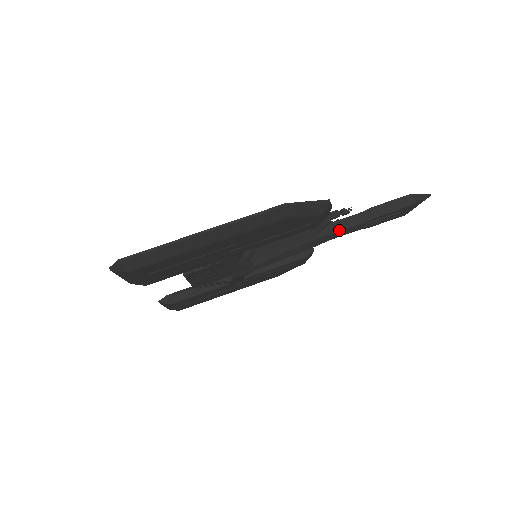
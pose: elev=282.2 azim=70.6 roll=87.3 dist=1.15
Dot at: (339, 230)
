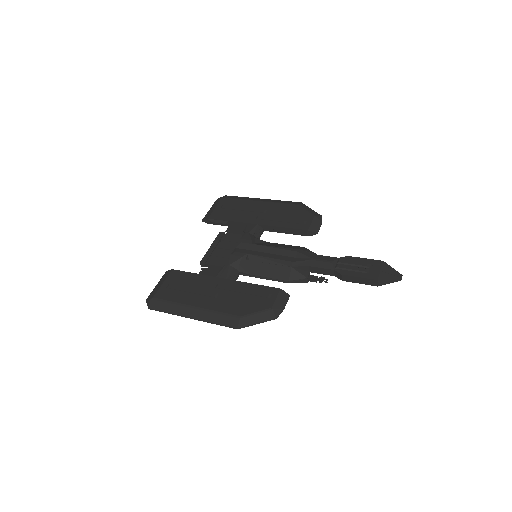
Dot at: (319, 256)
